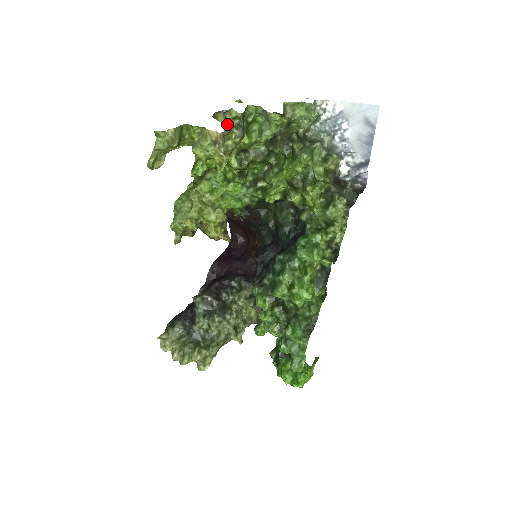
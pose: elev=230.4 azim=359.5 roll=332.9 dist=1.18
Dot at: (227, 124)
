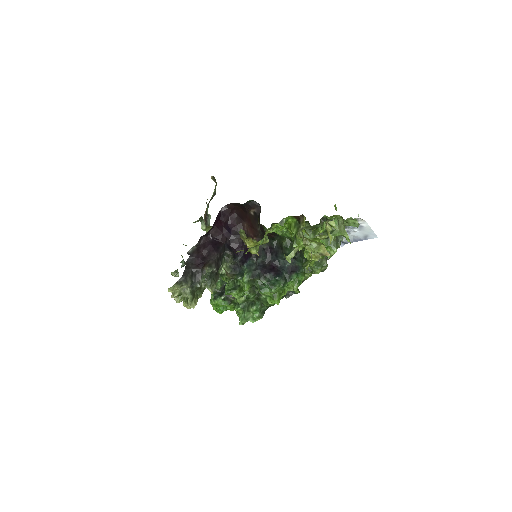
Dot at: occluded
